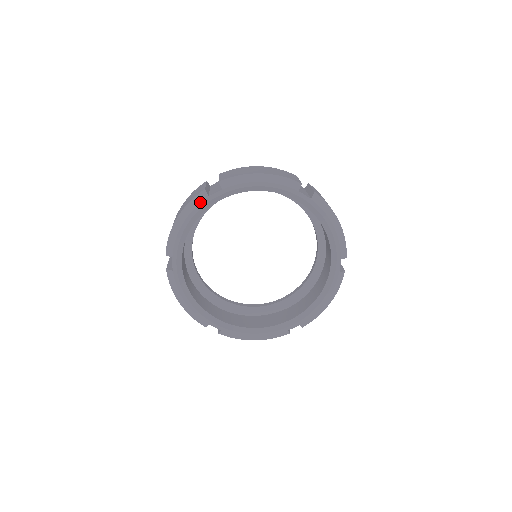
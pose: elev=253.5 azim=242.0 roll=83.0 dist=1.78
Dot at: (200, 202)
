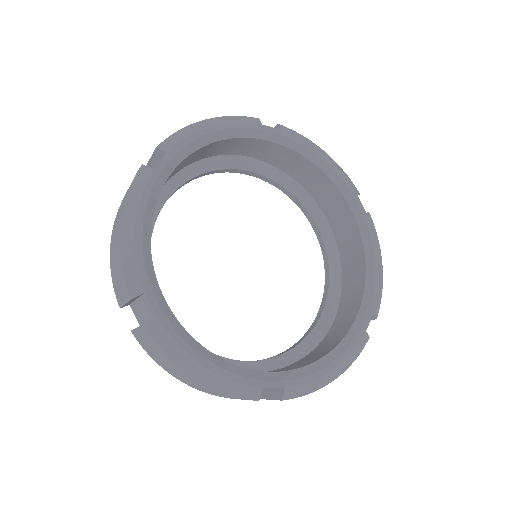
Dot at: (145, 182)
